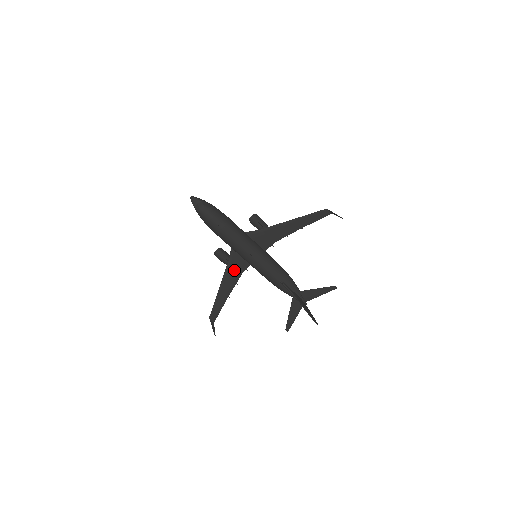
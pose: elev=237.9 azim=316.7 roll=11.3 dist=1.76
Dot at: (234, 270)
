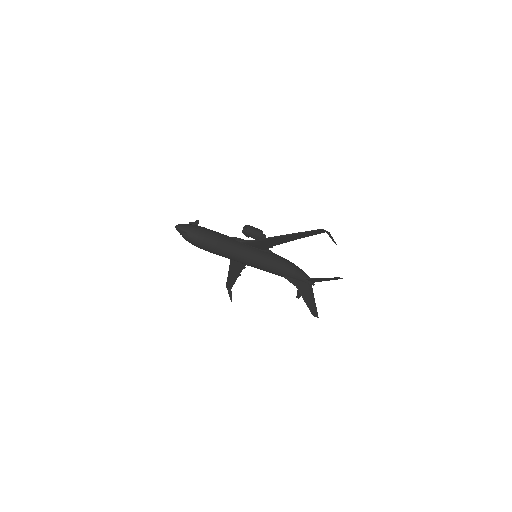
Dot at: (238, 262)
